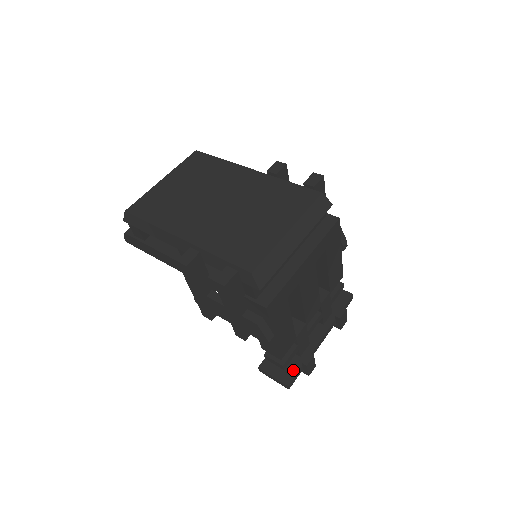
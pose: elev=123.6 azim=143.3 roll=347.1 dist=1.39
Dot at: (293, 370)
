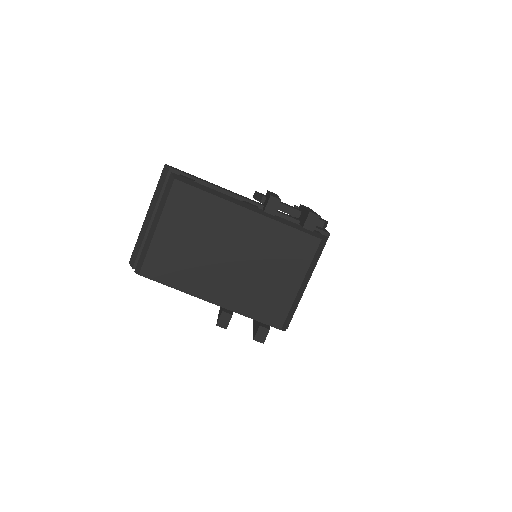
Dot at: occluded
